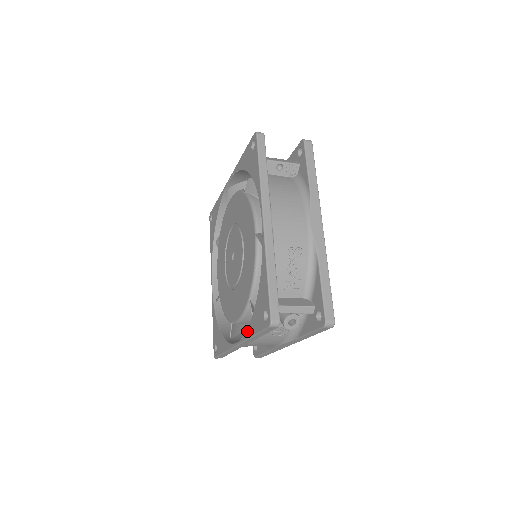
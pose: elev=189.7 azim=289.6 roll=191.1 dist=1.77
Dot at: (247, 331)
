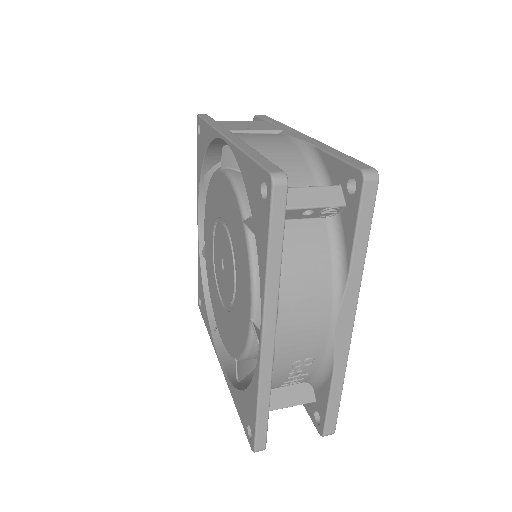
Dot at: (230, 386)
